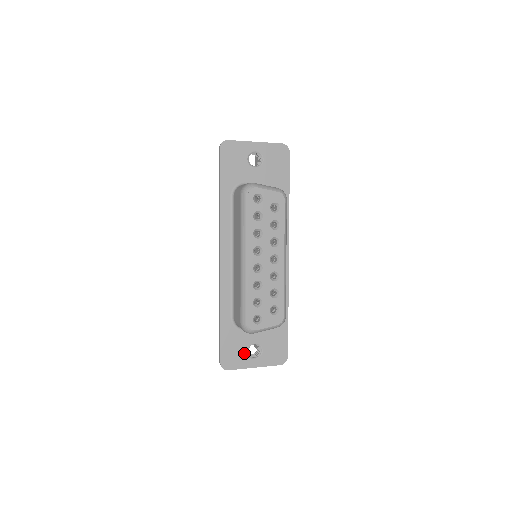
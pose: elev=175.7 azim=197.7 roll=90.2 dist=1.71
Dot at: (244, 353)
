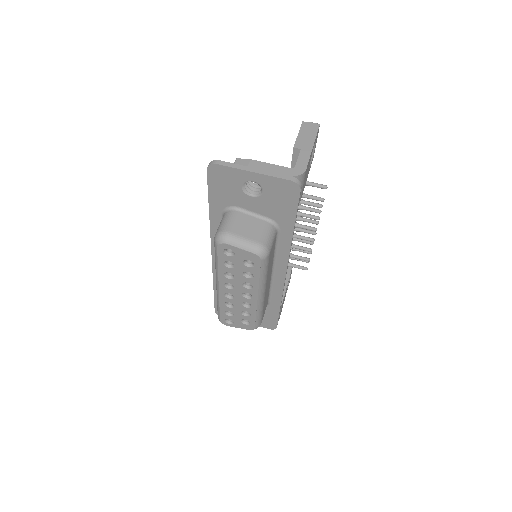
Dot at: occluded
